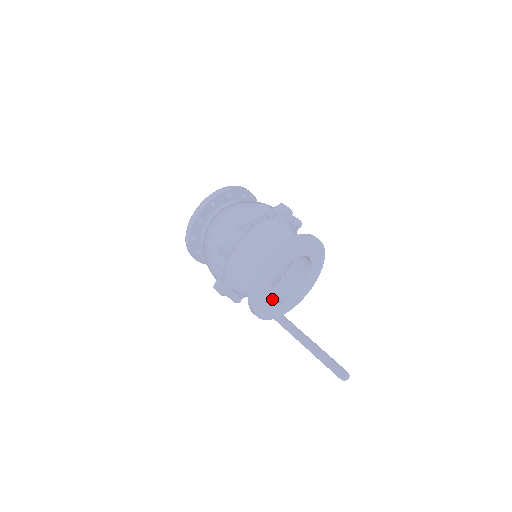
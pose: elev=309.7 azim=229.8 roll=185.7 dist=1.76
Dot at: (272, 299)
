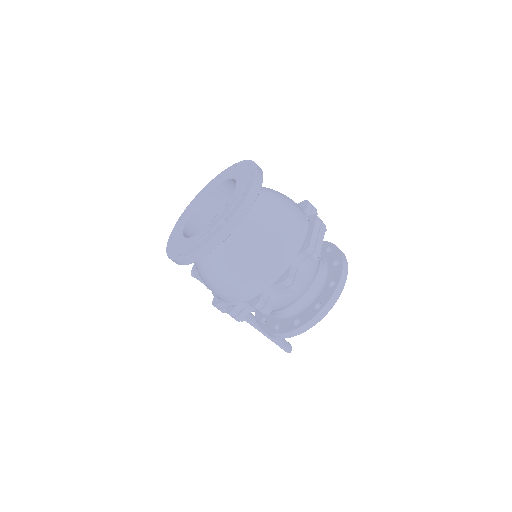
Dot at: occluded
